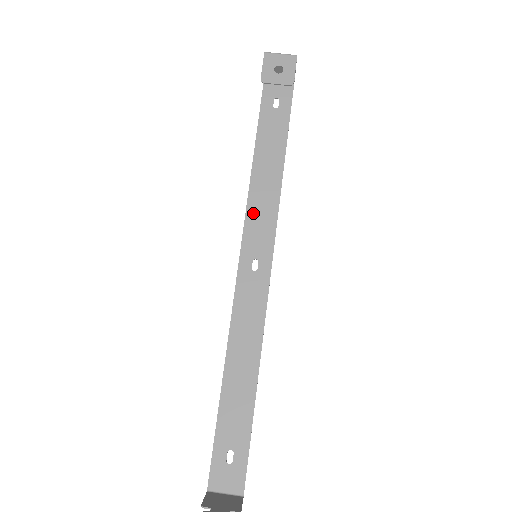
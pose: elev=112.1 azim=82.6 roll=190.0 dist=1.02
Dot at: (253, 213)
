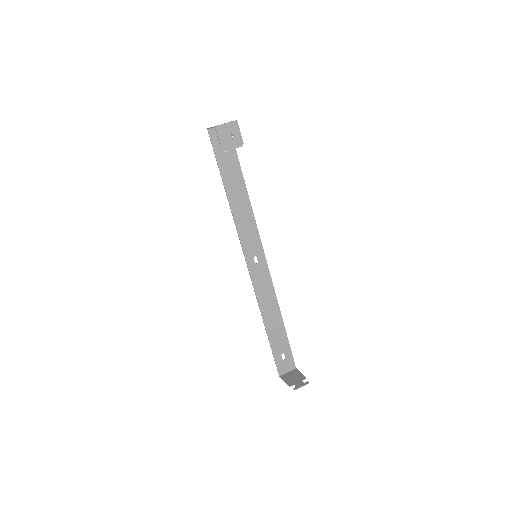
Dot at: (242, 230)
